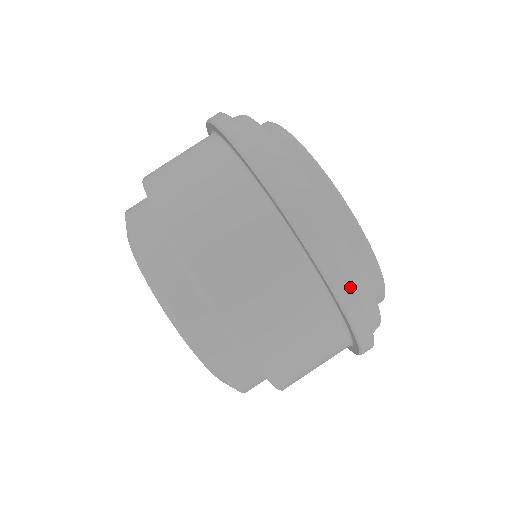
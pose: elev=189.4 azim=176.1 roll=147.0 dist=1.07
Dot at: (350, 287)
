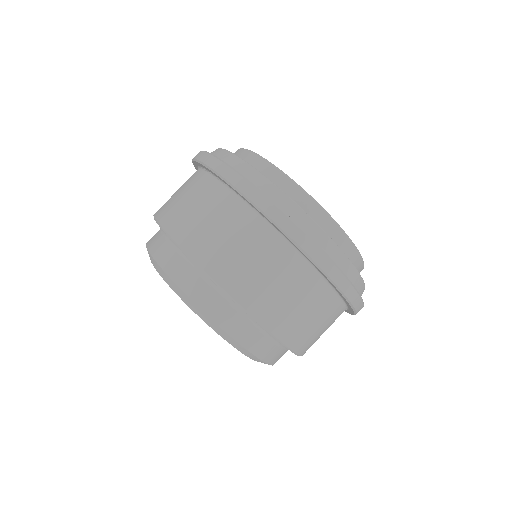
Dot at: (358, 295)
